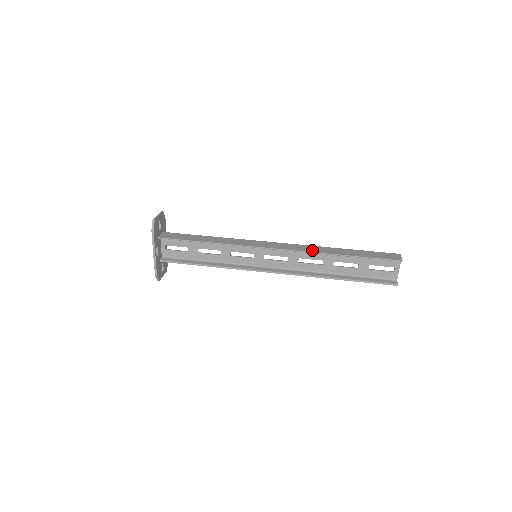
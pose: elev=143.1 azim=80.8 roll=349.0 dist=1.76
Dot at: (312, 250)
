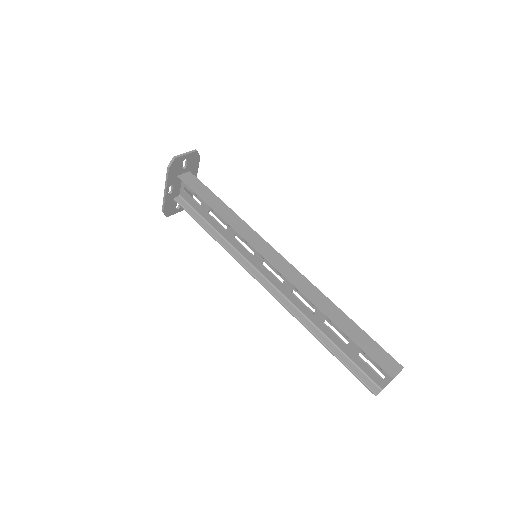
Dot at: (307, 293)
